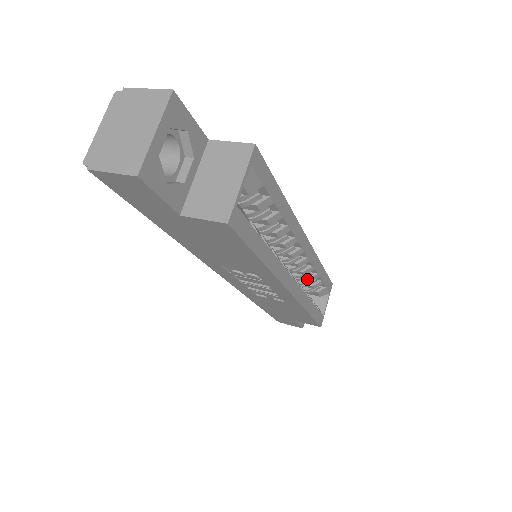
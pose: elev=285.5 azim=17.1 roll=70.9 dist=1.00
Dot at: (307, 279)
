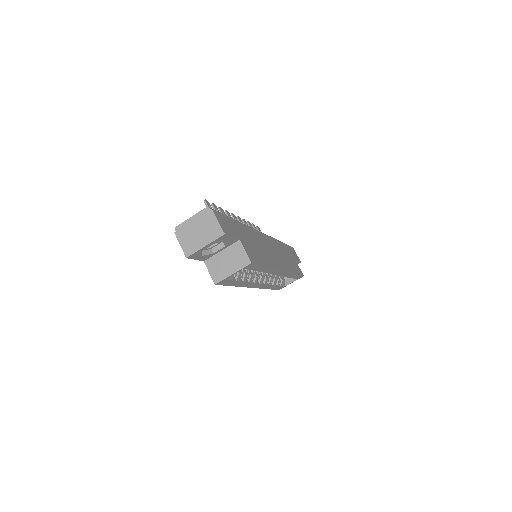
Dot at: occluded
